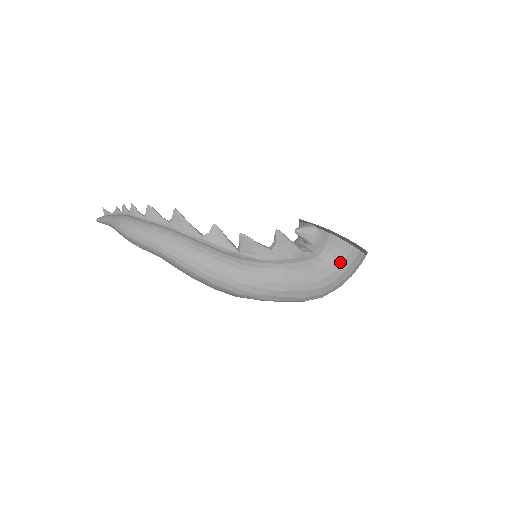
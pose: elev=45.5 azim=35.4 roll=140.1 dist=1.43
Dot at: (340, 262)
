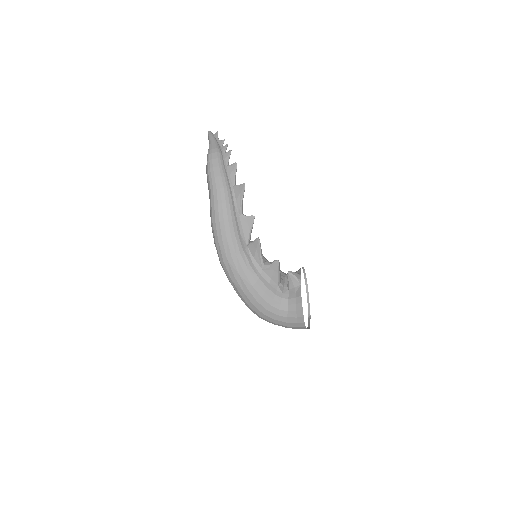
Dot at: (288, 315)
